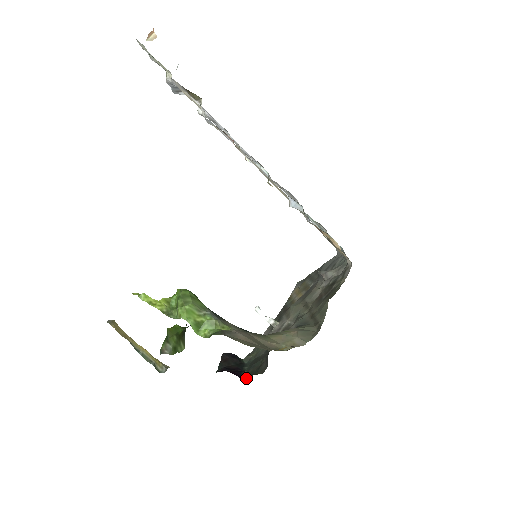
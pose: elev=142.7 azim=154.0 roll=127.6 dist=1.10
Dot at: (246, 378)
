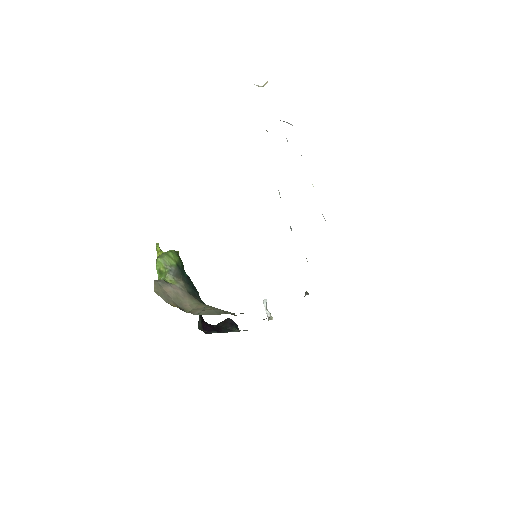
Dot at: (207, 333)
